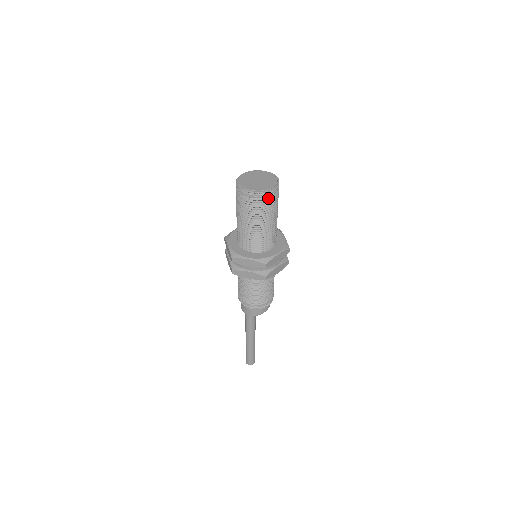
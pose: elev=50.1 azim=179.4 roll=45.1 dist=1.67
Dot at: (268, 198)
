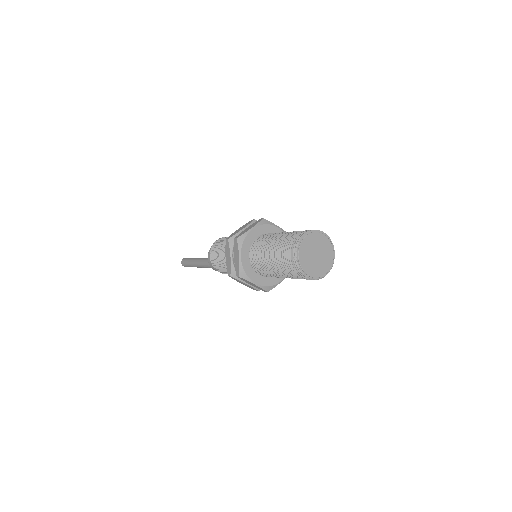
Dot at: occluded
